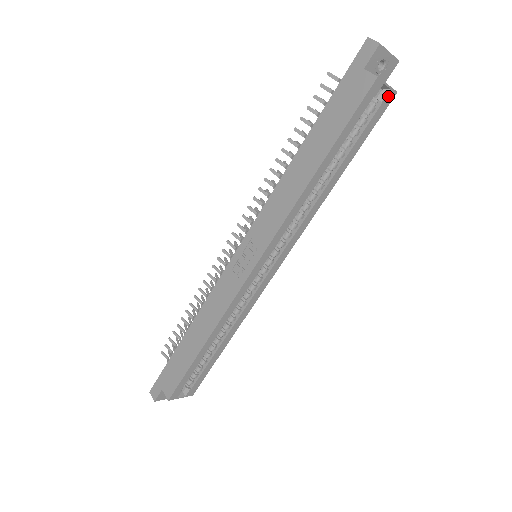
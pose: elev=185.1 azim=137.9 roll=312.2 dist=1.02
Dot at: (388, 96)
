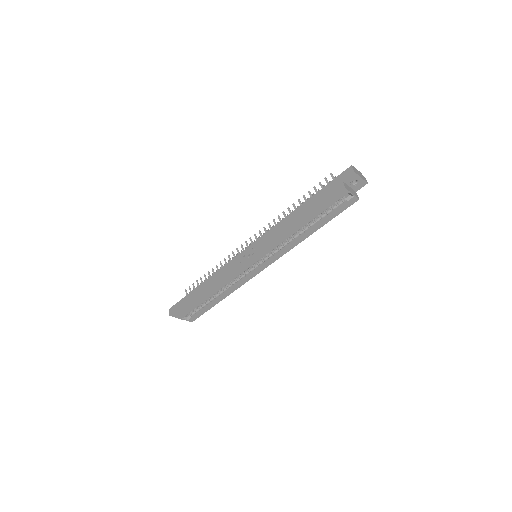
Dot at: (353, 199)
